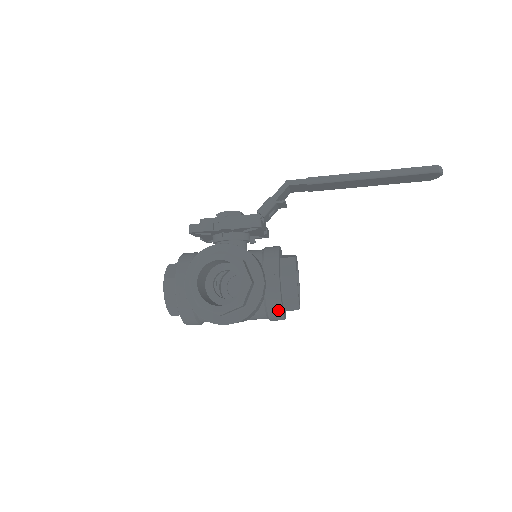
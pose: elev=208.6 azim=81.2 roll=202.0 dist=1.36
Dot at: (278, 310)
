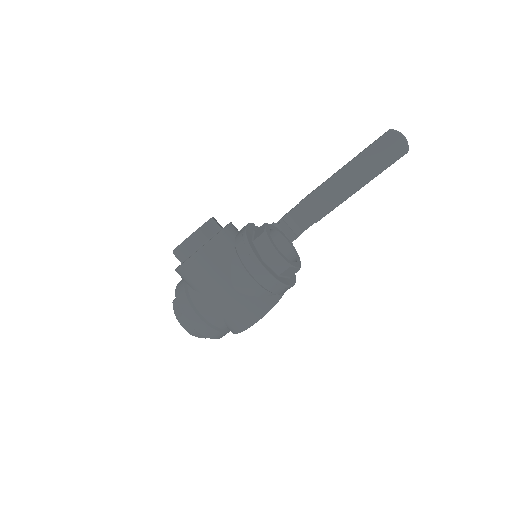
Dot at: (245, 245)
